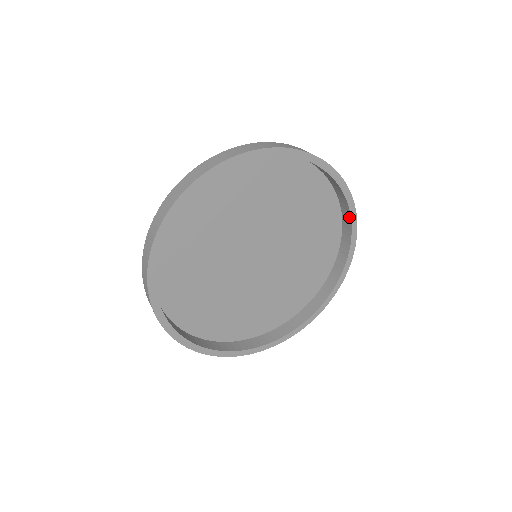
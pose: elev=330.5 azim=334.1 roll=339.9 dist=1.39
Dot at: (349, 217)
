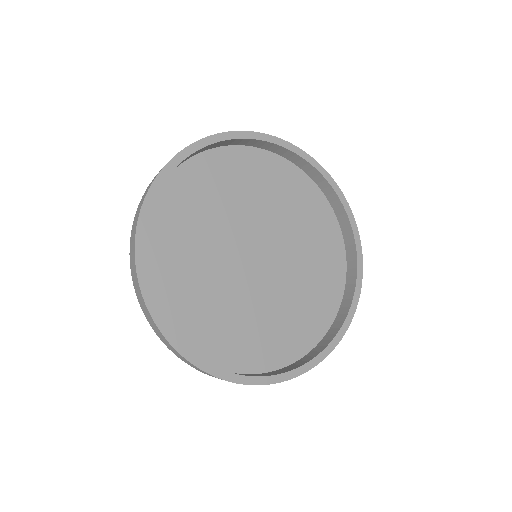
Dot at: (300, 159)
